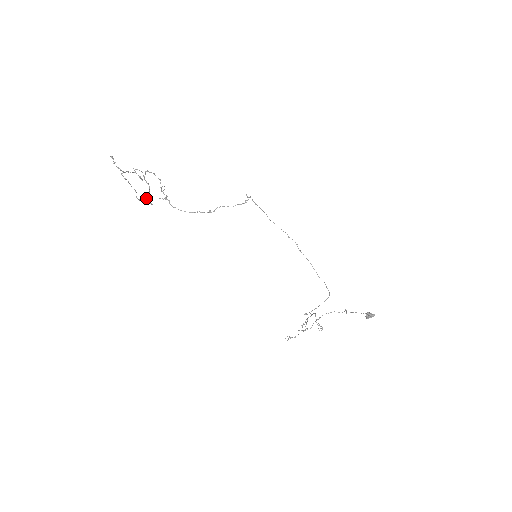
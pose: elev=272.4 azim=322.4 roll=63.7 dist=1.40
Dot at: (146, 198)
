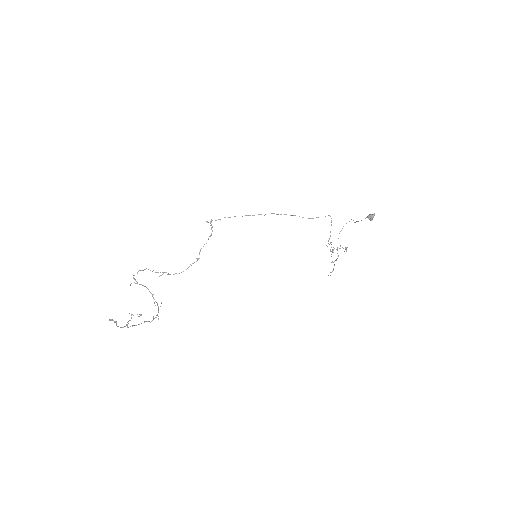
Dot at: occluded
